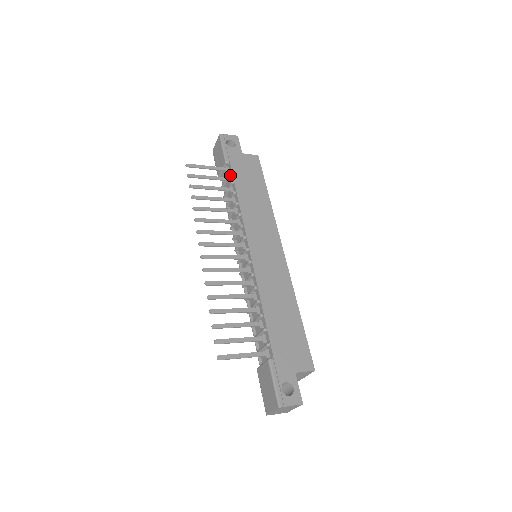
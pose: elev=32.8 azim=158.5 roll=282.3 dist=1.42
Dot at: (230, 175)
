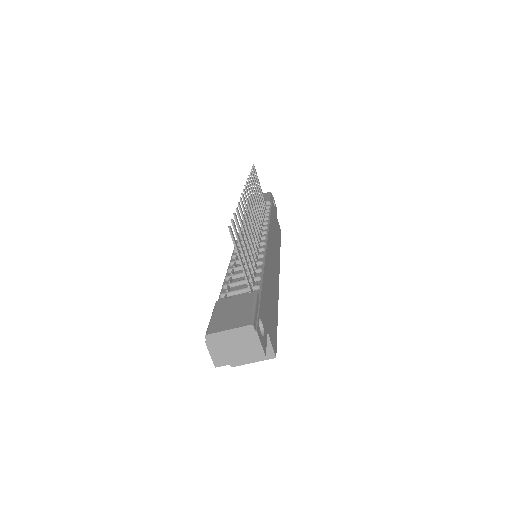
Dot at: occluded
